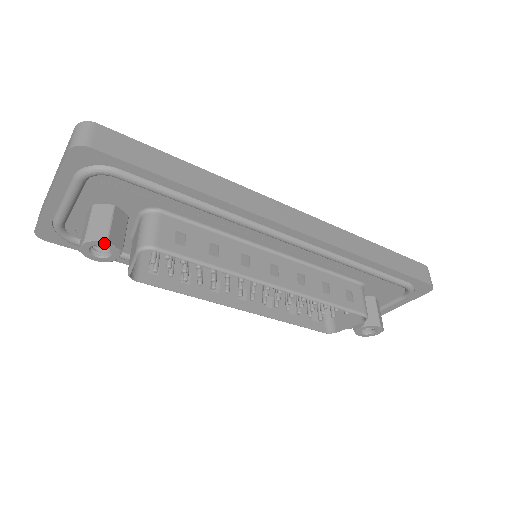
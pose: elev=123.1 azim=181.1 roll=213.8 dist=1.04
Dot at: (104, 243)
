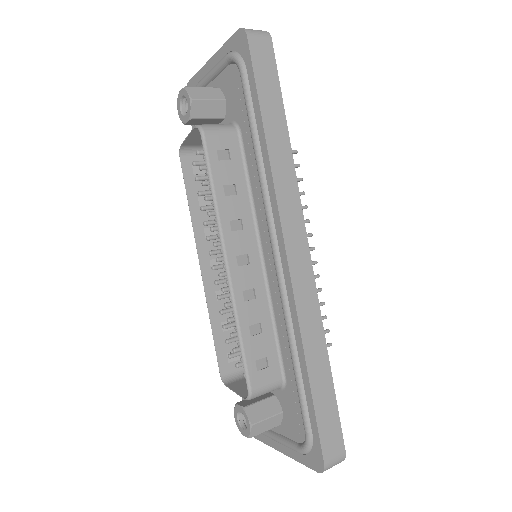
Dot at: (189, 99)
